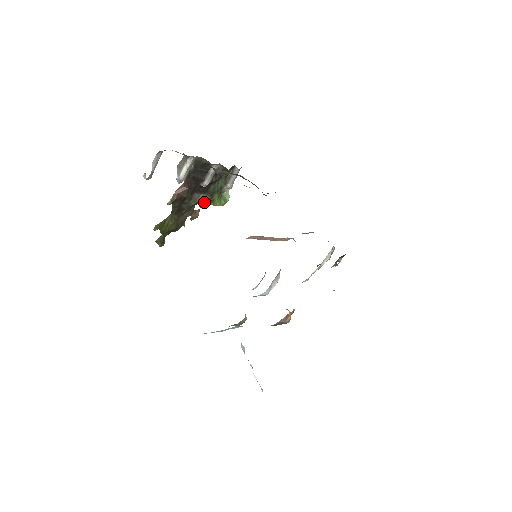
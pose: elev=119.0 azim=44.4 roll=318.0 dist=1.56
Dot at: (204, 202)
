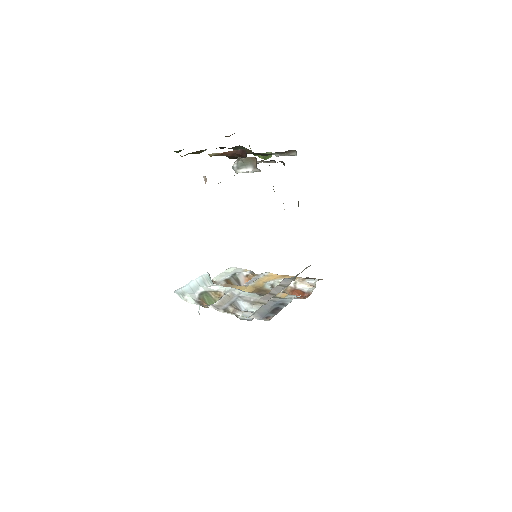
Dot at: occluded
